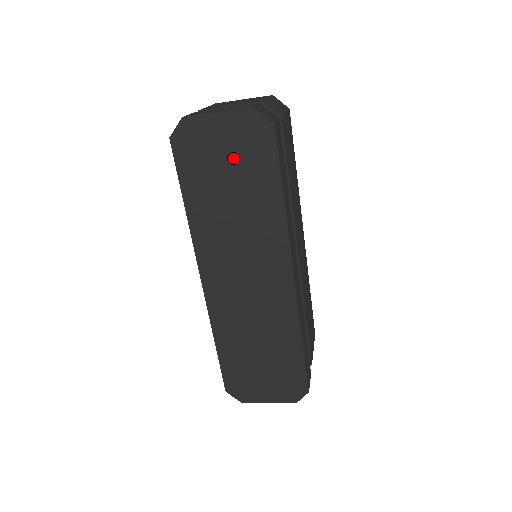
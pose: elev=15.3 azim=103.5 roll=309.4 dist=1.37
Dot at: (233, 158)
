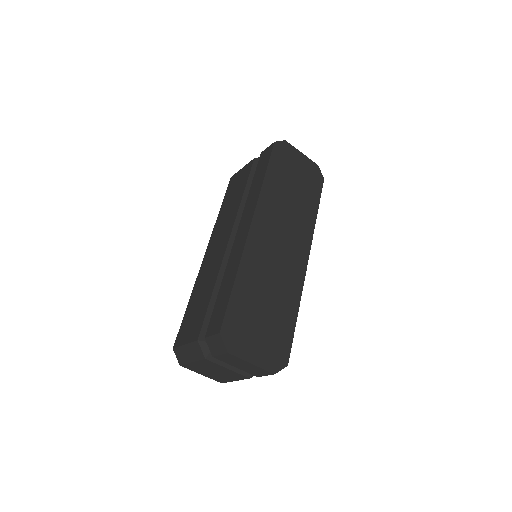
Dot at: (301, 176)
